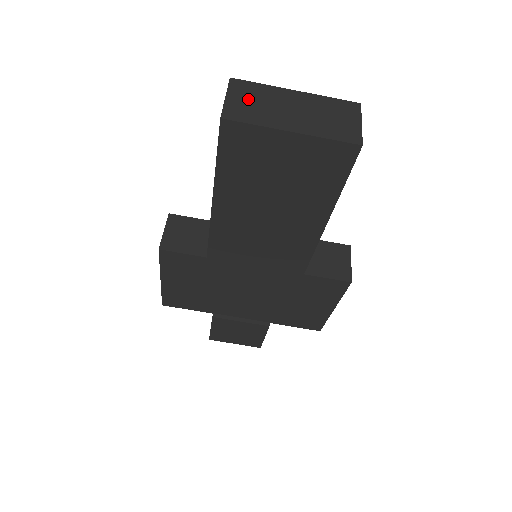
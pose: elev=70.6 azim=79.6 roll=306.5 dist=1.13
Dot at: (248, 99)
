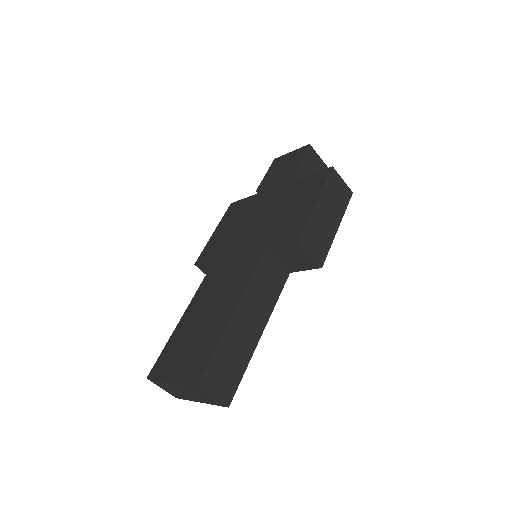
Dot at: (167, 389)
